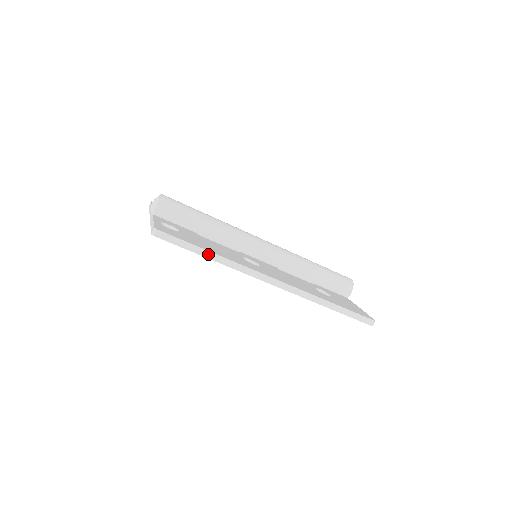
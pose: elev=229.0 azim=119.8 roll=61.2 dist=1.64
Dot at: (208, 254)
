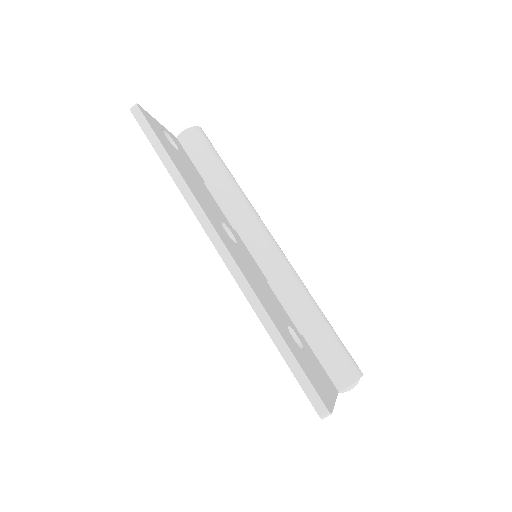
Dot at: (168, 162)
